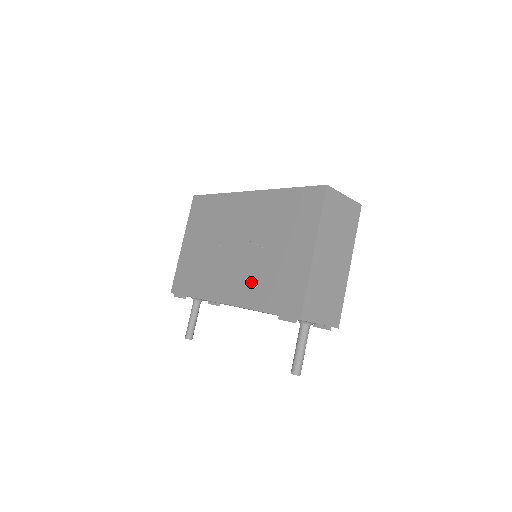
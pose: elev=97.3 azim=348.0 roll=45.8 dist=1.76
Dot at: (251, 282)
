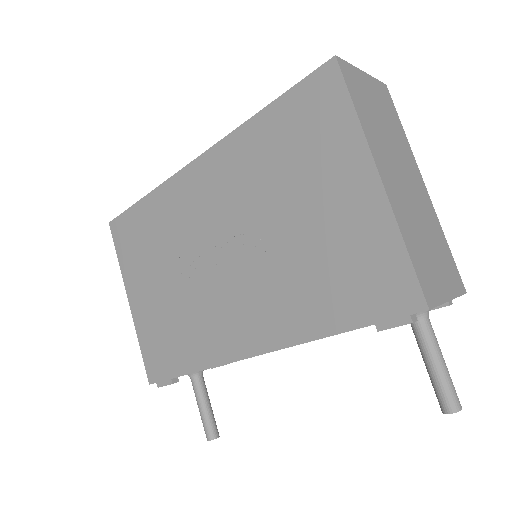
Dot at: (282, 296)
